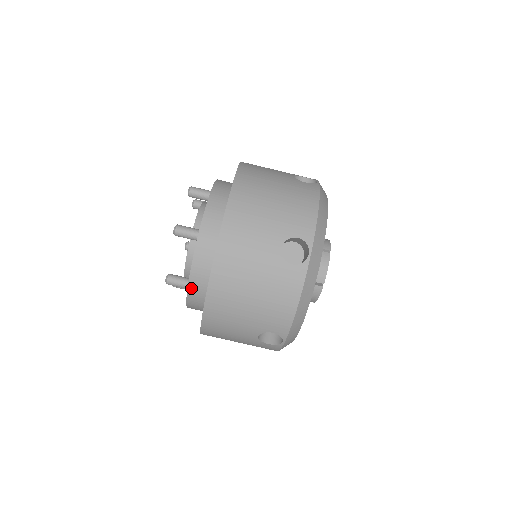
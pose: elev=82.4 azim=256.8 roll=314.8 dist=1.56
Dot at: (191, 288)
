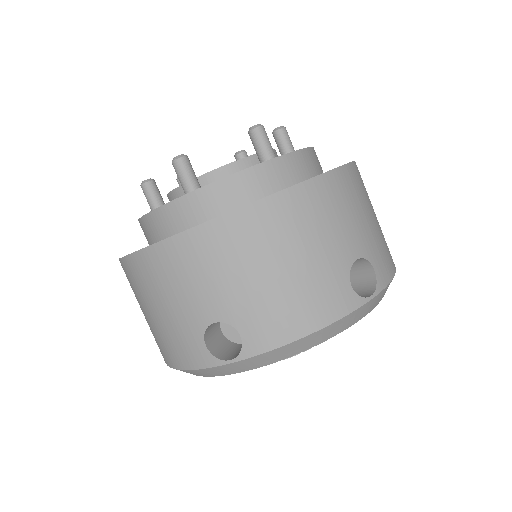
Dot at: (207, 191)
